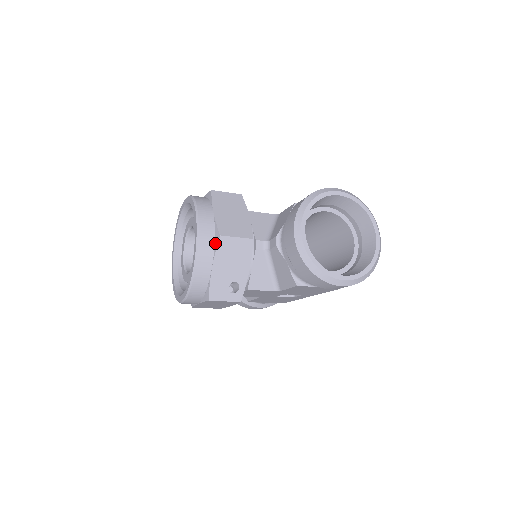
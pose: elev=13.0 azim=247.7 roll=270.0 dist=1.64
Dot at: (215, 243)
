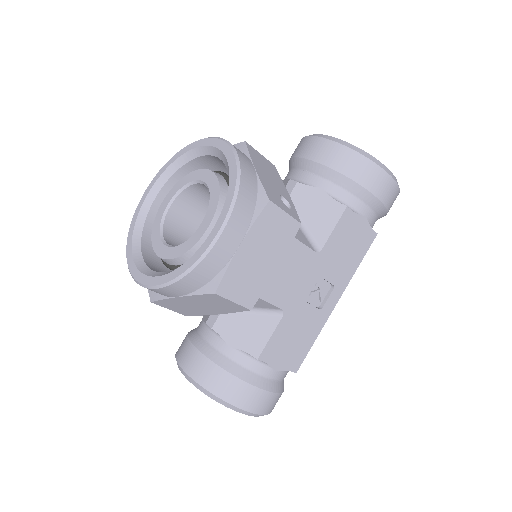
Dot at: (242, 150)
